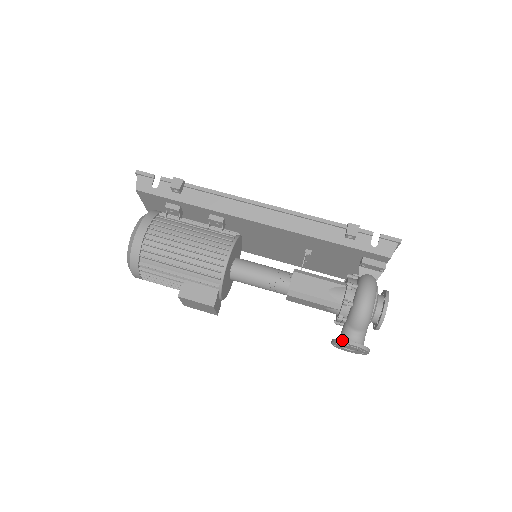
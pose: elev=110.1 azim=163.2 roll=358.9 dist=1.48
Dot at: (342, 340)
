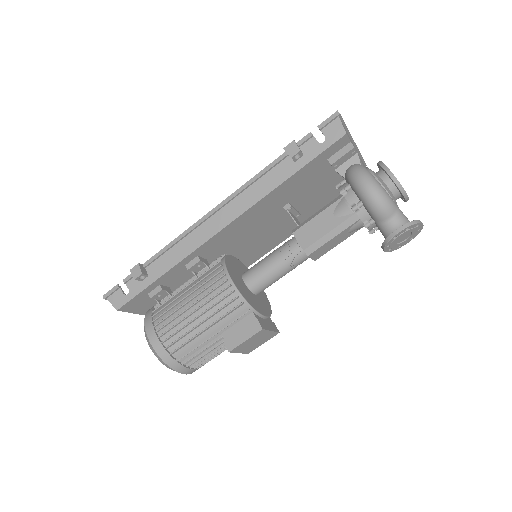
Dot at: (387, 239)
